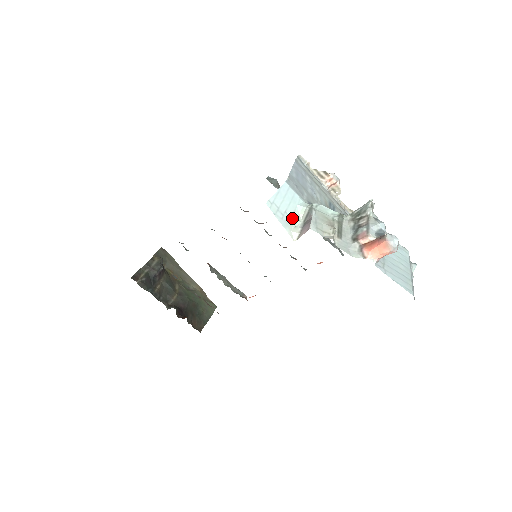
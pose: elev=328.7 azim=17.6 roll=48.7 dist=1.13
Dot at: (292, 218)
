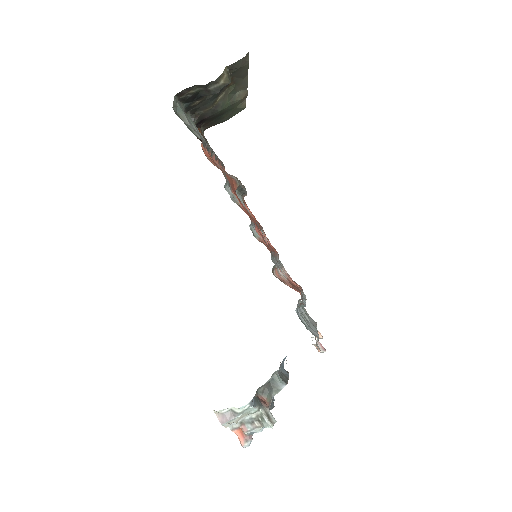
Dot at: (226, 409)
